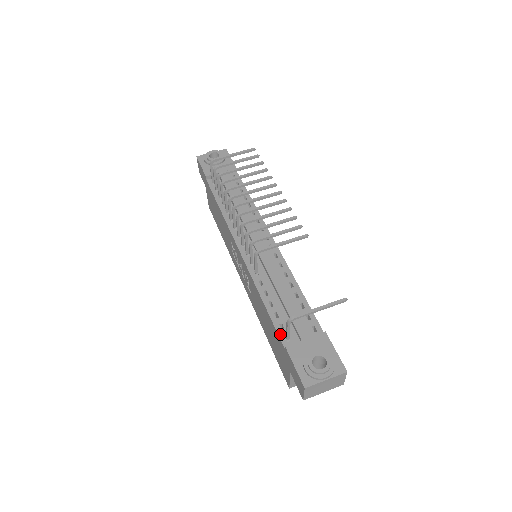
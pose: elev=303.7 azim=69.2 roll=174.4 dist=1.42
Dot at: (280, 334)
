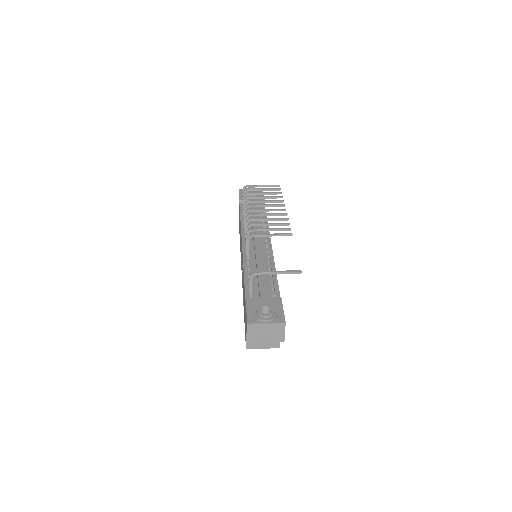
Dot at: (247, 293)
